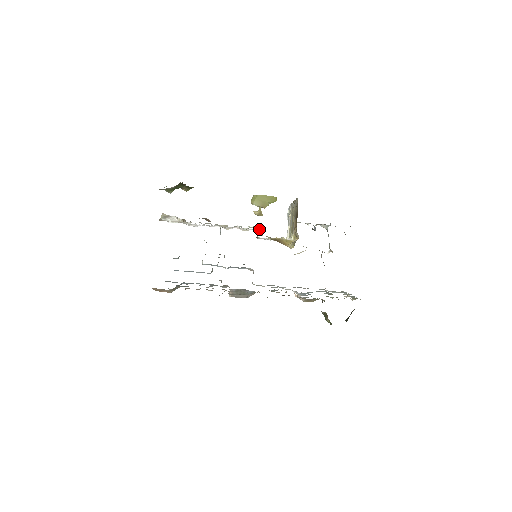
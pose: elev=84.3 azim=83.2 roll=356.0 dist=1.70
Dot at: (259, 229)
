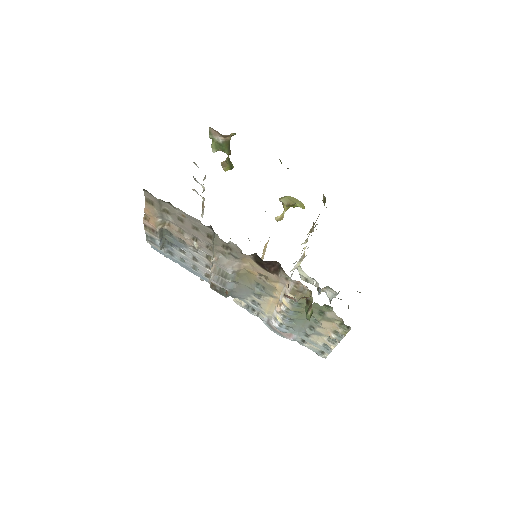
Dot at: occluded
